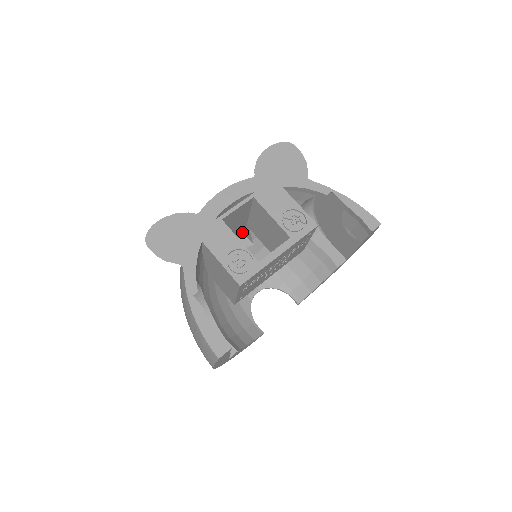
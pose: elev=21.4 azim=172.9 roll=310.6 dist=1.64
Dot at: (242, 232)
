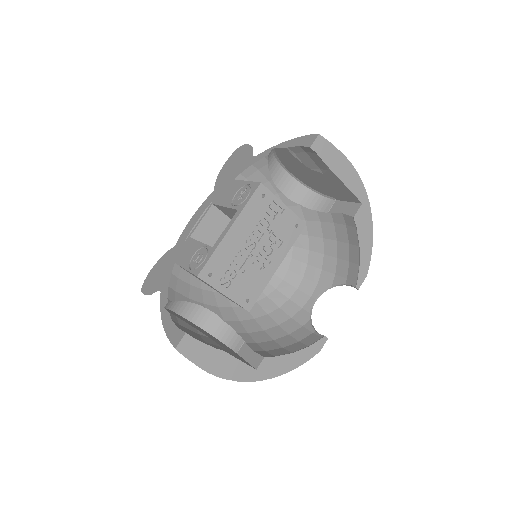
Dot at: occluded
